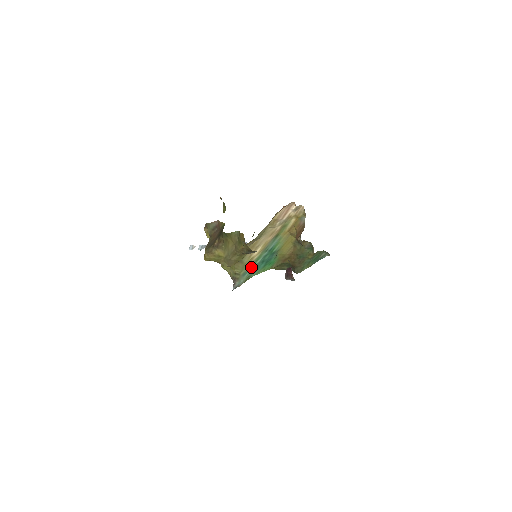
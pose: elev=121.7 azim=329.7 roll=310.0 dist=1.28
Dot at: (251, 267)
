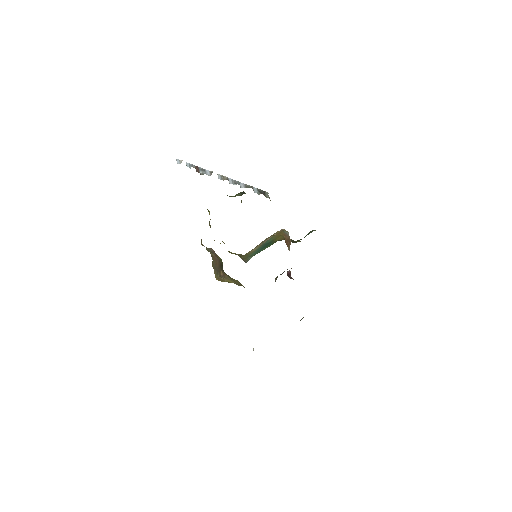
Dot at: (254, 253)
